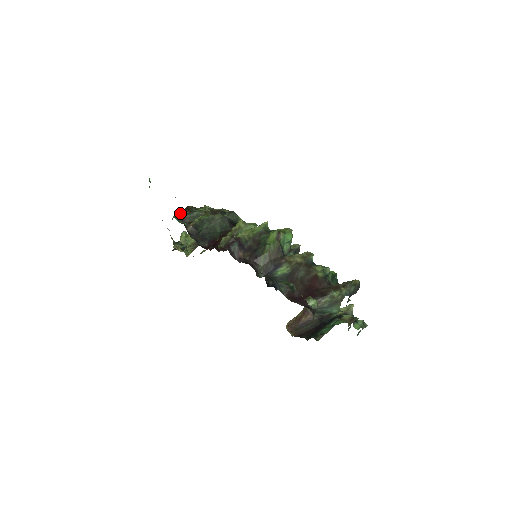
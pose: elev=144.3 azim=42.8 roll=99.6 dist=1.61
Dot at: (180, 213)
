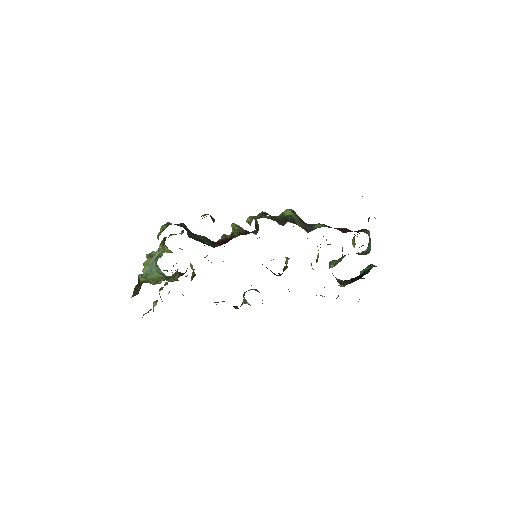
Dot at: (170, 223)
